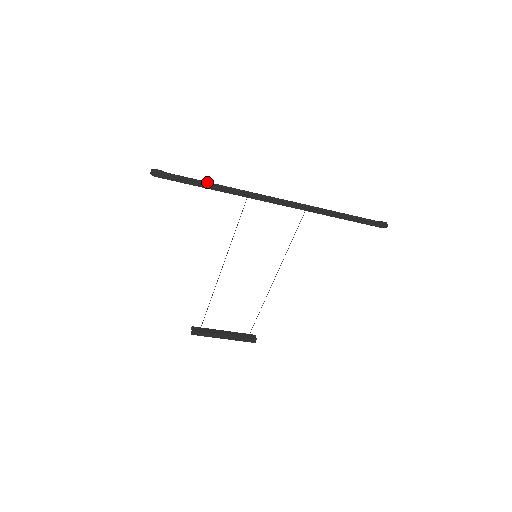
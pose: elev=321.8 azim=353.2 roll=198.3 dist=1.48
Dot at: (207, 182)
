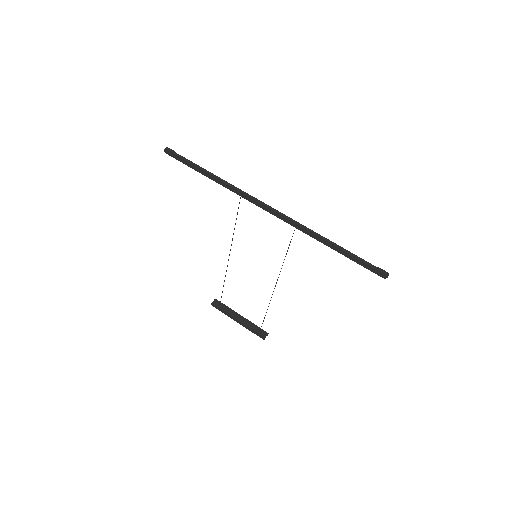
Dot at: (206, 171)
